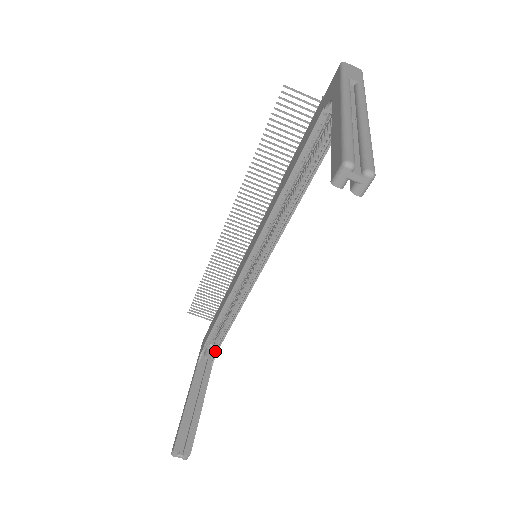
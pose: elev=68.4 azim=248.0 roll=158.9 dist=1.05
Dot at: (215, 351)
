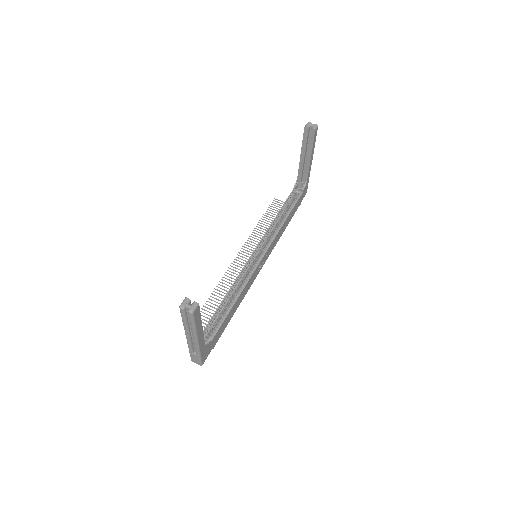
Dot at: (209, 340)
